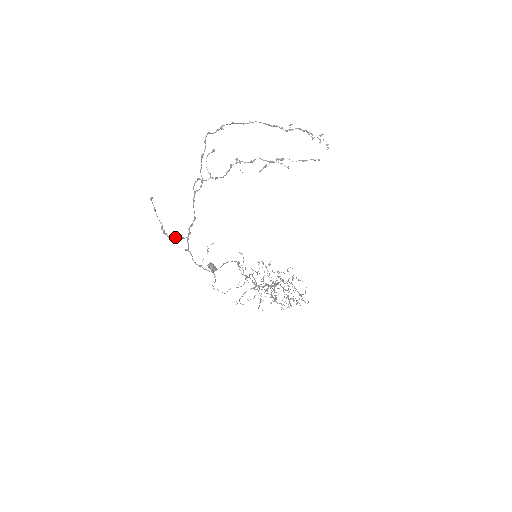
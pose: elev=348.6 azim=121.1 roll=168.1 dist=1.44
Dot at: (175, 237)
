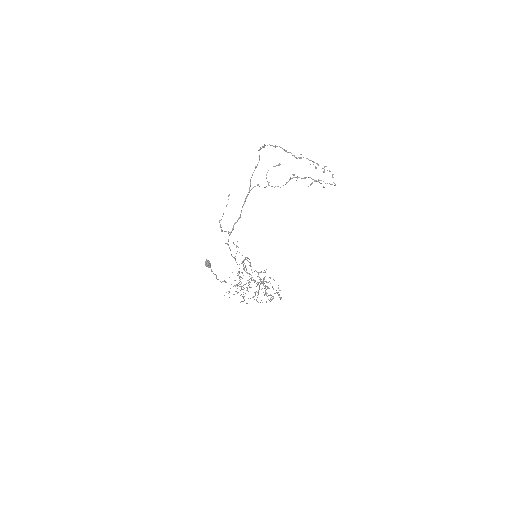
Dot at: (224, 231)
